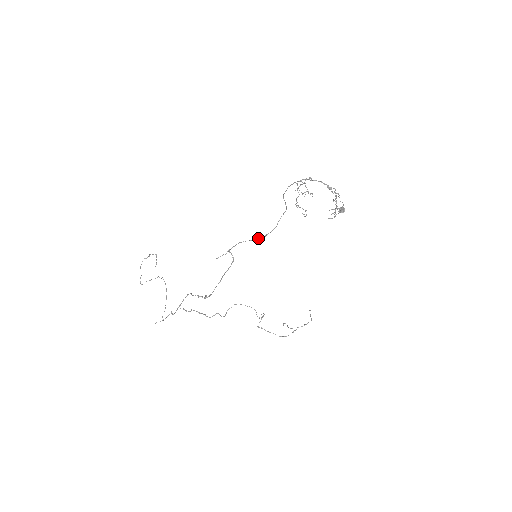
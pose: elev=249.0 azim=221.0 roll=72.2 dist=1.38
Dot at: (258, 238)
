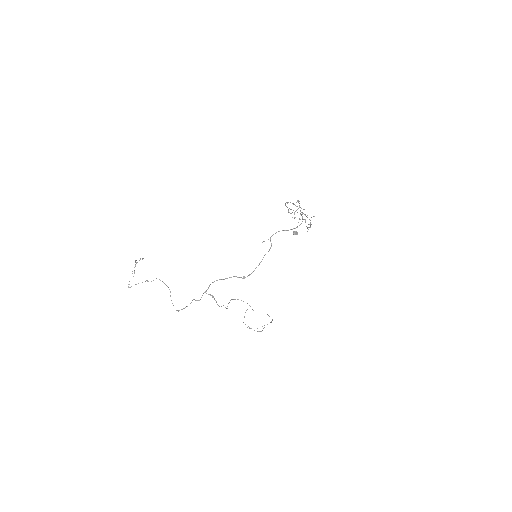
Dot at: (291, 229)
